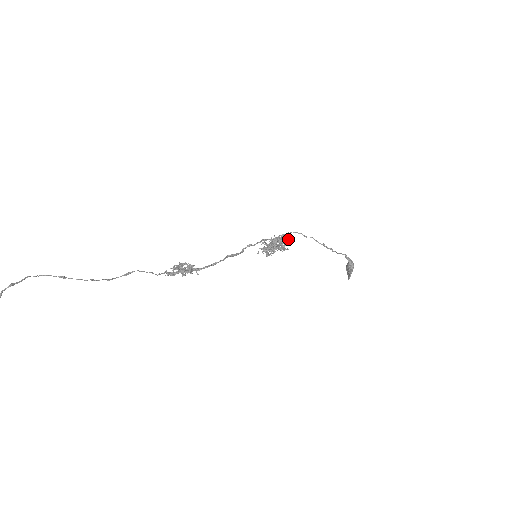
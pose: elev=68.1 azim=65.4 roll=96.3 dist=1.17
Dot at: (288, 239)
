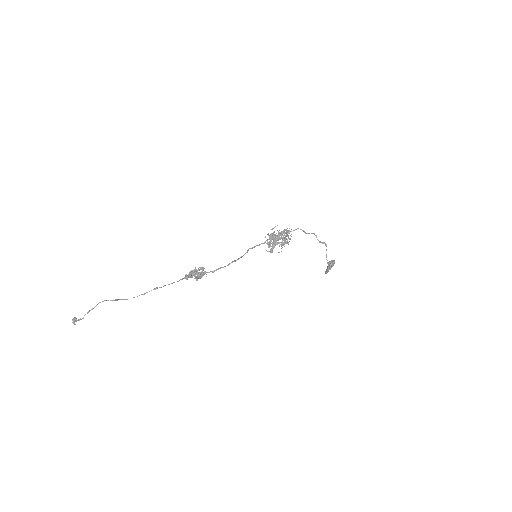
Dot at: (290, 239)
